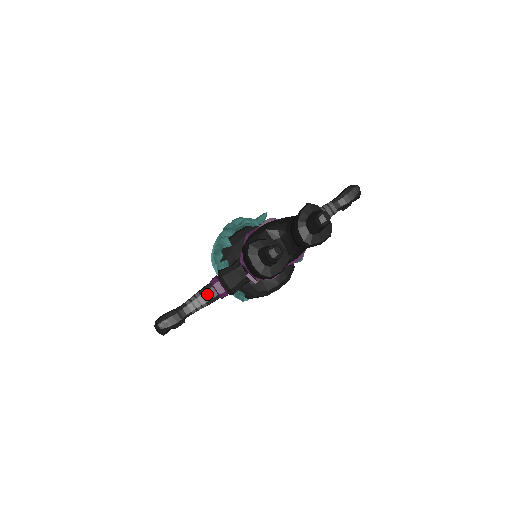
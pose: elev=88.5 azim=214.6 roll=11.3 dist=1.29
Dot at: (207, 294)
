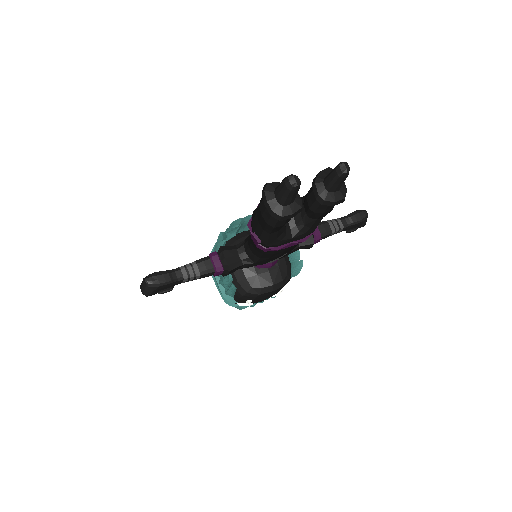
Dot at: (203, 264)
